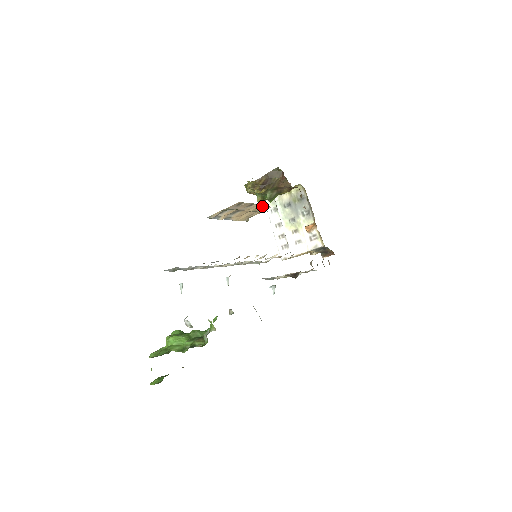
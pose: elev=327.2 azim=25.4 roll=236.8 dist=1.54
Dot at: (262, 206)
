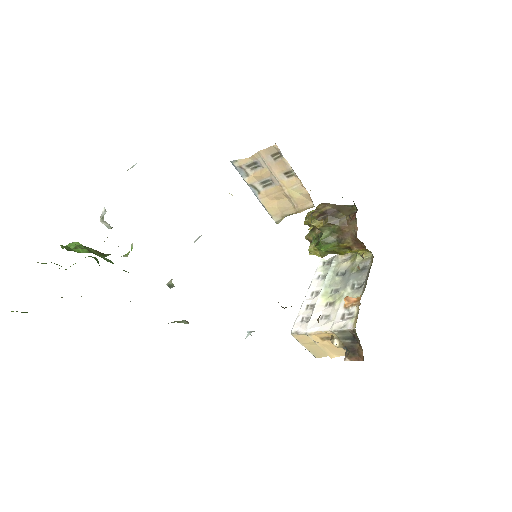
Dot at: (302, 192)
